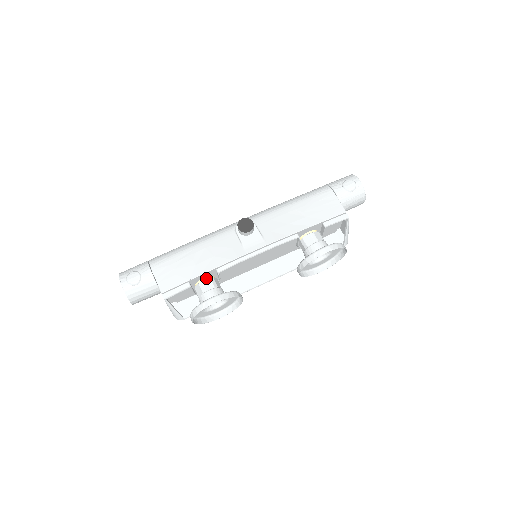
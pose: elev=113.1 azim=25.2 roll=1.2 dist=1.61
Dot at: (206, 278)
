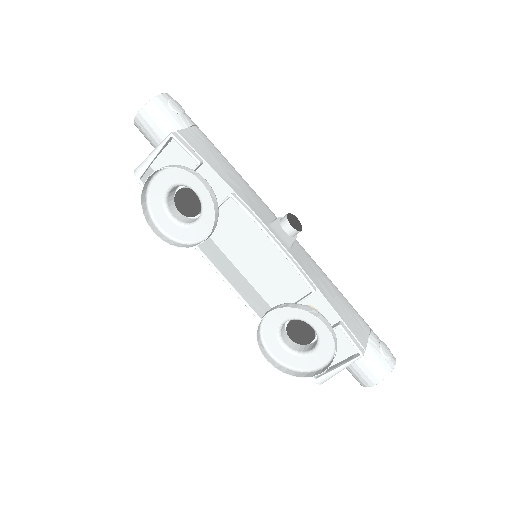
Dot at: (212, 188)
